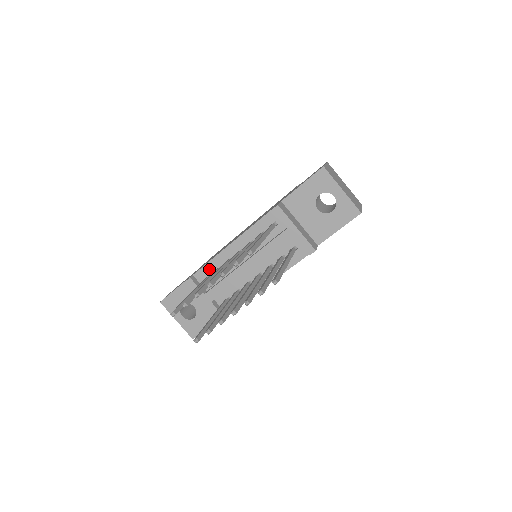
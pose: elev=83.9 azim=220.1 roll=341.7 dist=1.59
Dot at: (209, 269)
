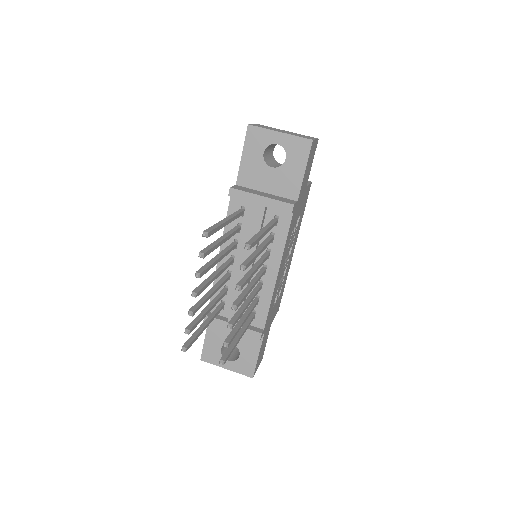
Dot at: occluded
